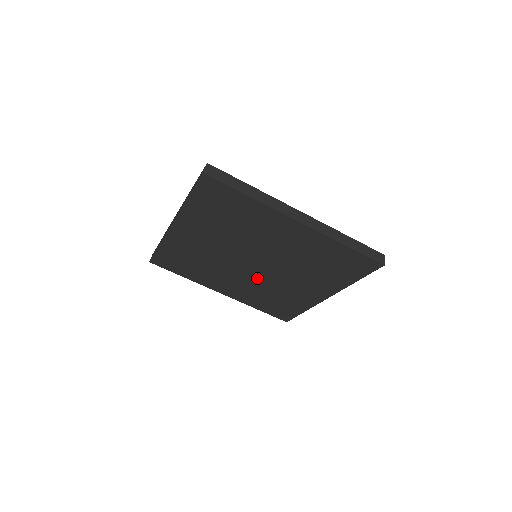
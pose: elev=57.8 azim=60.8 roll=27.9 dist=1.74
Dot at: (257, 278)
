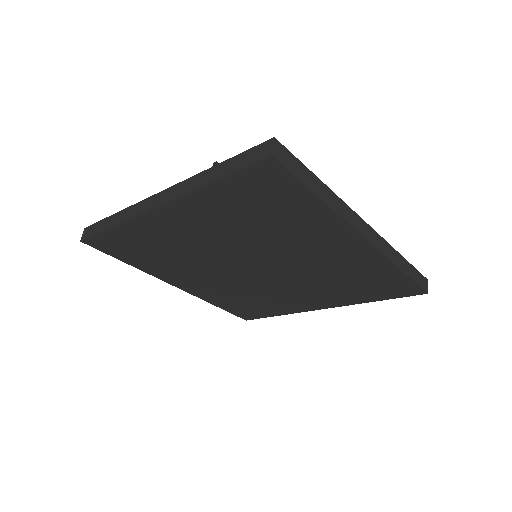
Dot at: (245, 281)
